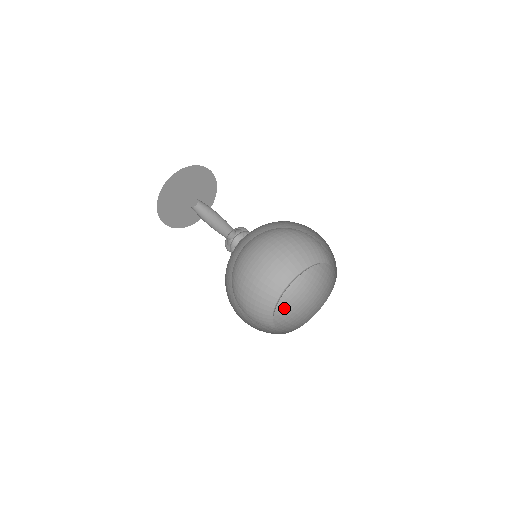
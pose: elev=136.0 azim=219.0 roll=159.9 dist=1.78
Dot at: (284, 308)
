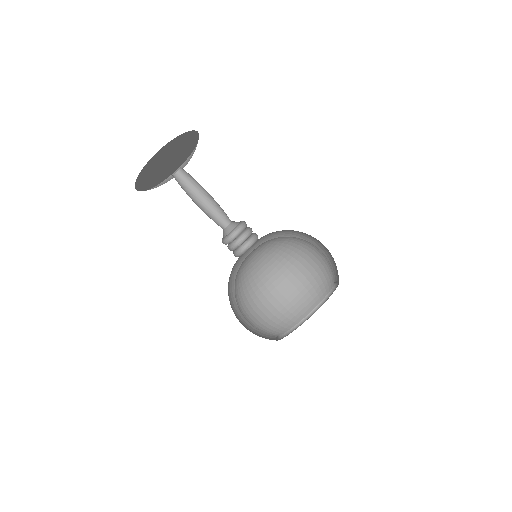
Dot at: occluded
